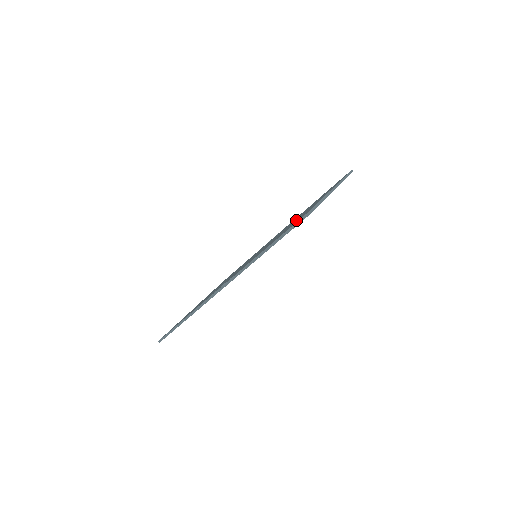
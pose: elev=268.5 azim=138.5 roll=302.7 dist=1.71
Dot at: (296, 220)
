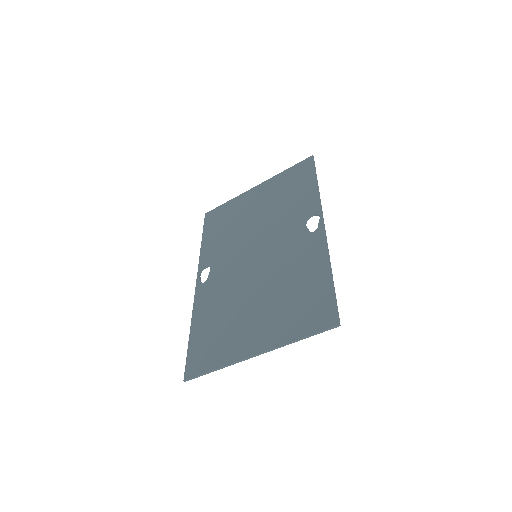
Dot at: (226, 331)
